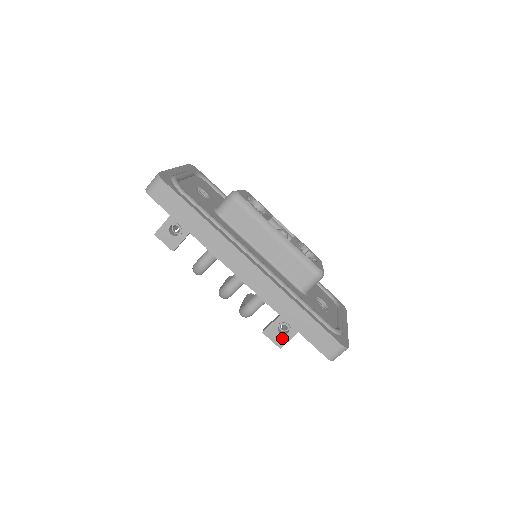
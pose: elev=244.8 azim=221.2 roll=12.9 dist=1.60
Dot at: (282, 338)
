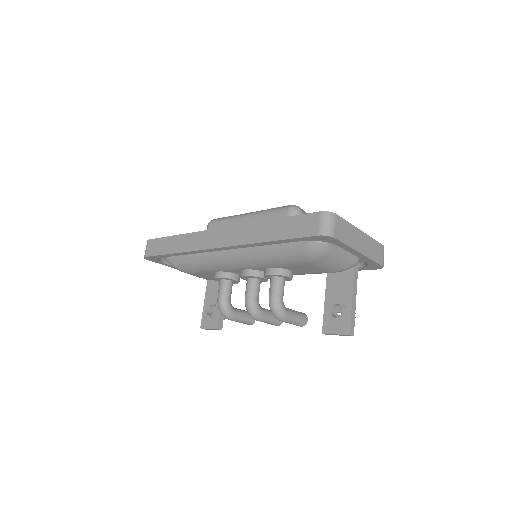
Dot at: (343, 322)
